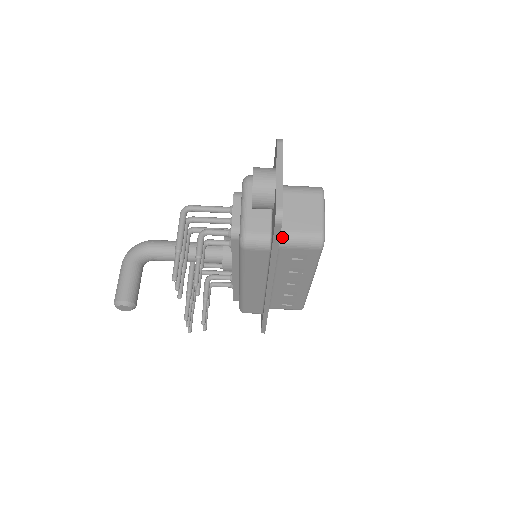
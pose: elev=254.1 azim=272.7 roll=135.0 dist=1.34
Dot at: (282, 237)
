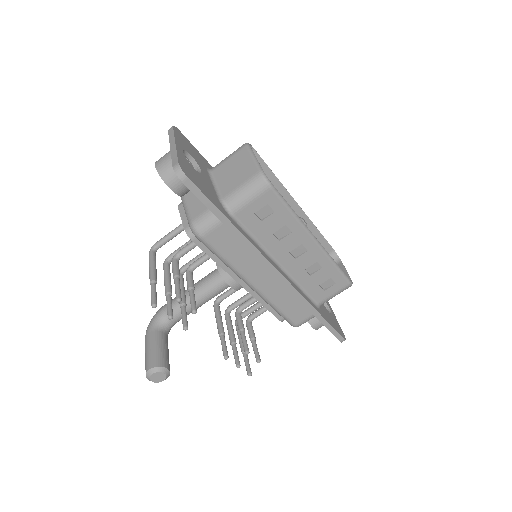
Dot at: (227, 203)
